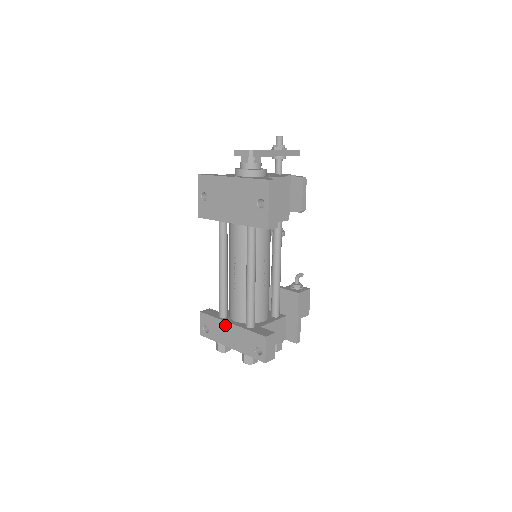
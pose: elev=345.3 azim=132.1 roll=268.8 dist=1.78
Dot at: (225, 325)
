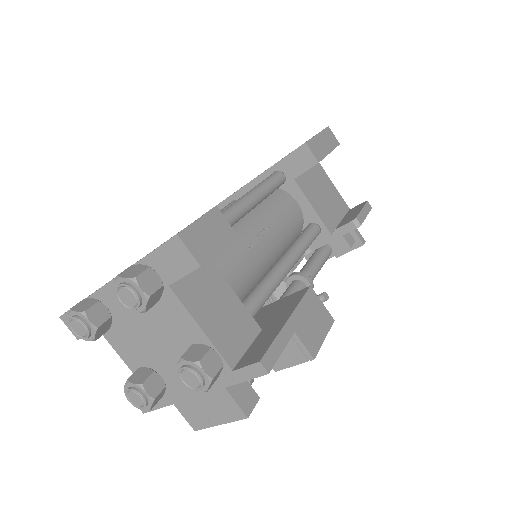
Dot at: occluded
